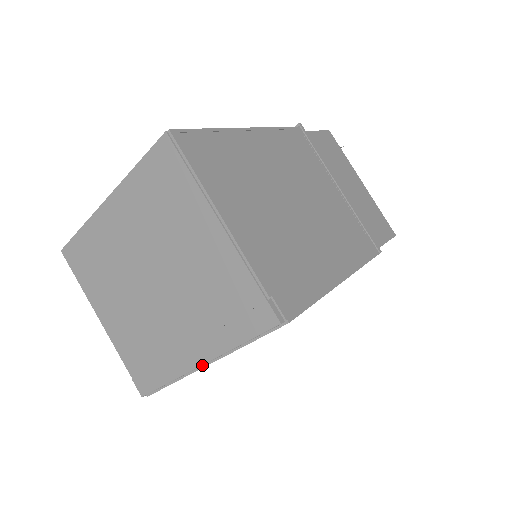
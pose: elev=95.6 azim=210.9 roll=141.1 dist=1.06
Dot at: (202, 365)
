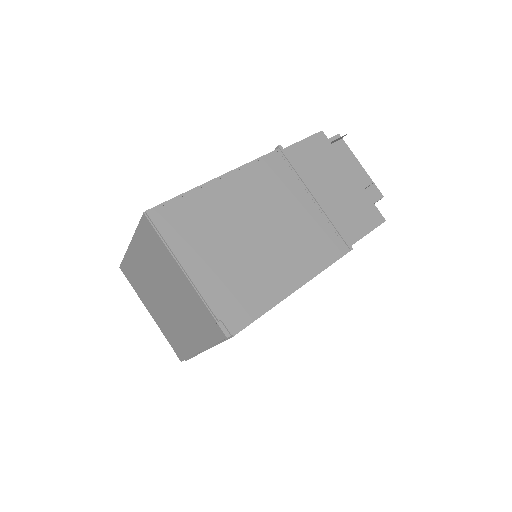
Dot at: occluded
